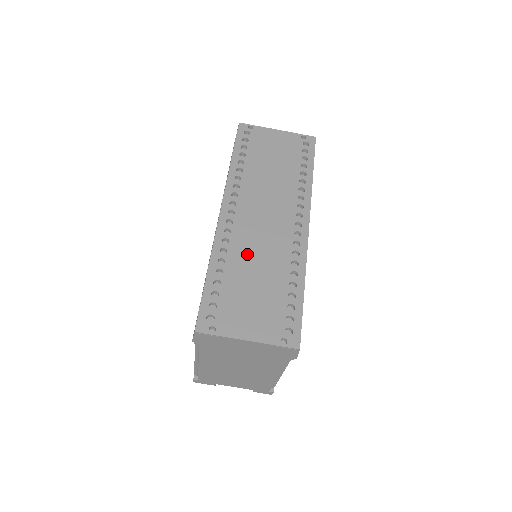
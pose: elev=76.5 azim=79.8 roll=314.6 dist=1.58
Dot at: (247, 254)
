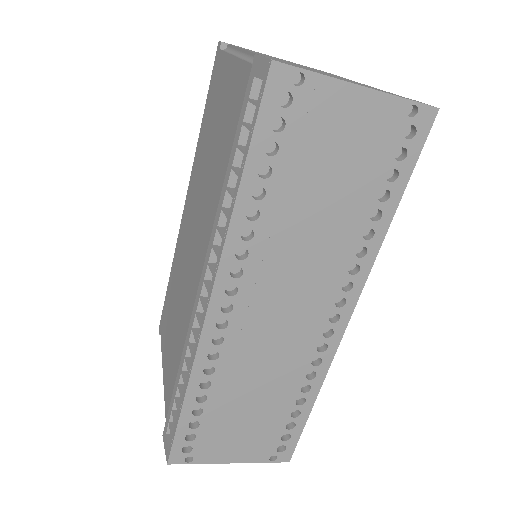
Dot at: (245, 371)
